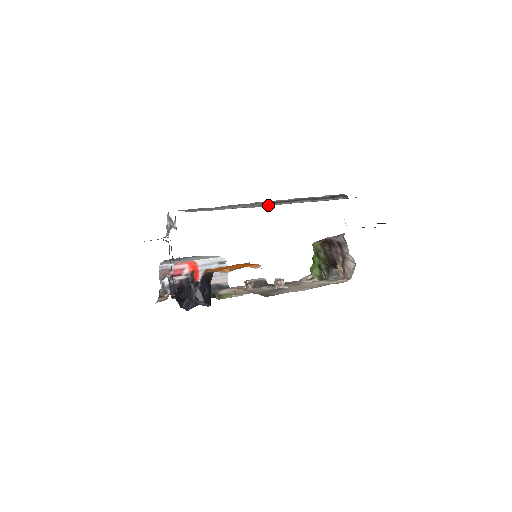
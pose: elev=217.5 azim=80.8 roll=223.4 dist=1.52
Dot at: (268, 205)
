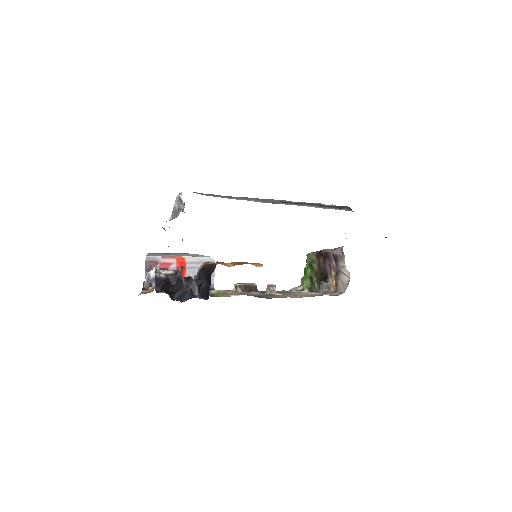
Dot at: (279, 203)
